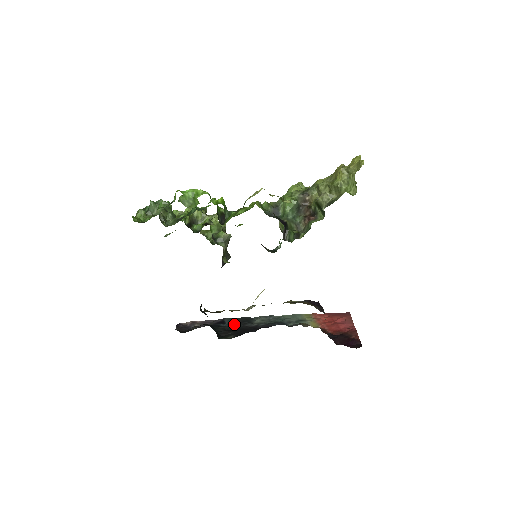
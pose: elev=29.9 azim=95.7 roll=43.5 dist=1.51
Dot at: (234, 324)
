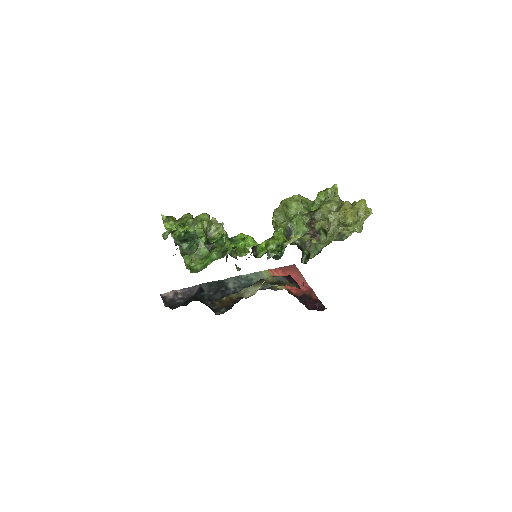
Dot at: (215, 292)
